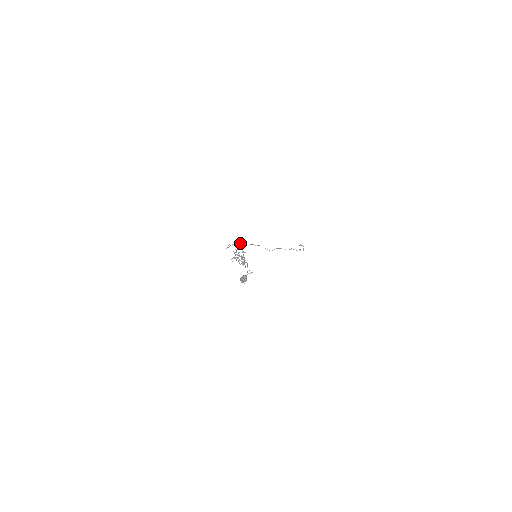
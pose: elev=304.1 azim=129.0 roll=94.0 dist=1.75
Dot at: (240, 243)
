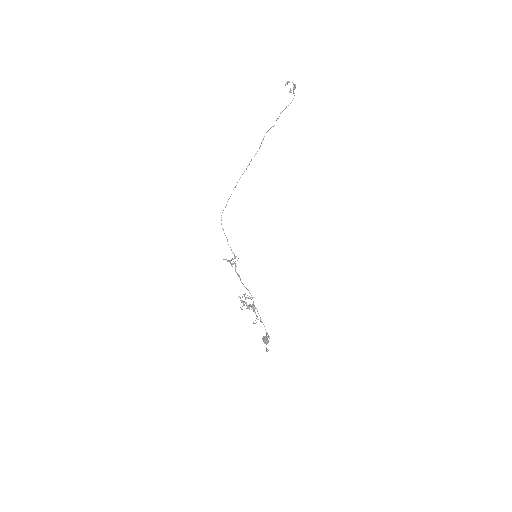
Dot at: (234, 263)
